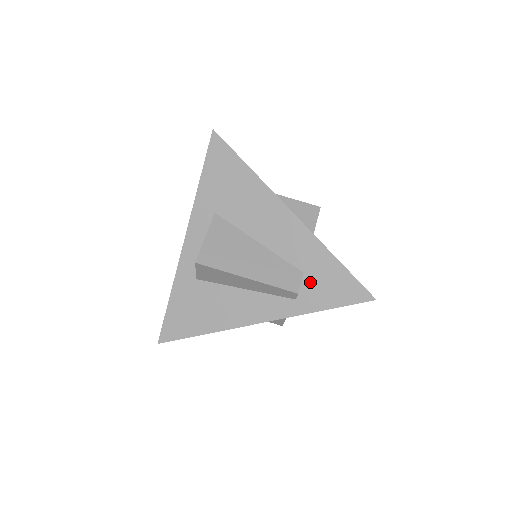
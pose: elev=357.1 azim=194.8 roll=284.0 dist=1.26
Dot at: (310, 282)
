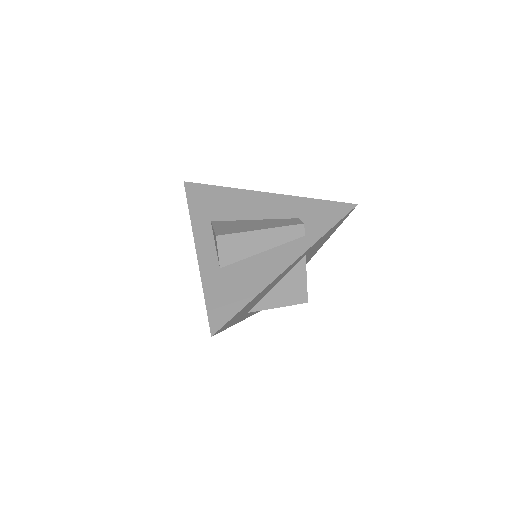
Dot at: (307, 220)
